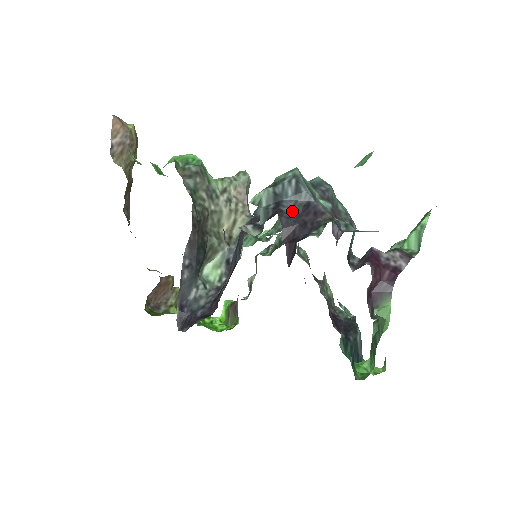
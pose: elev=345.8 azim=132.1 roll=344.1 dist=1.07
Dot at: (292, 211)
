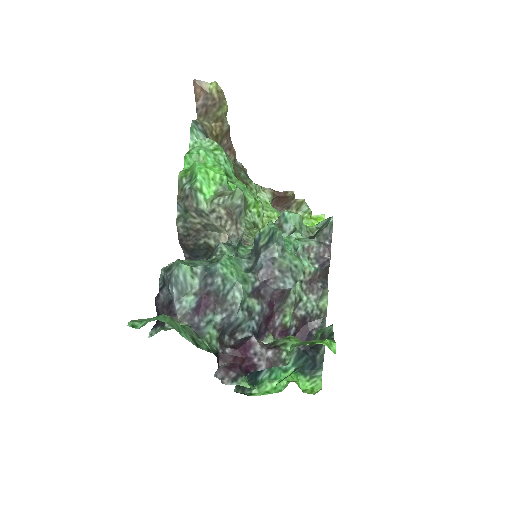
Dot at: (163, 300)
